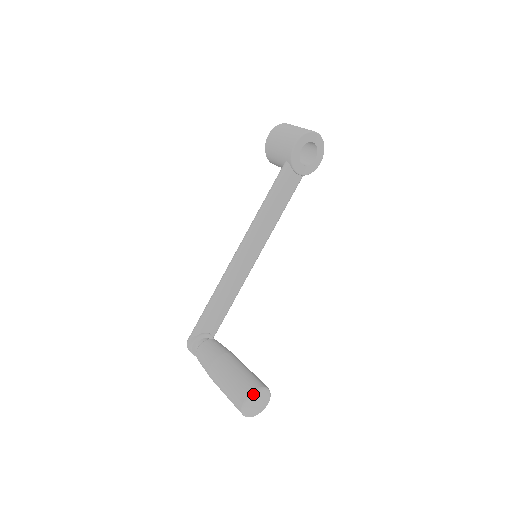
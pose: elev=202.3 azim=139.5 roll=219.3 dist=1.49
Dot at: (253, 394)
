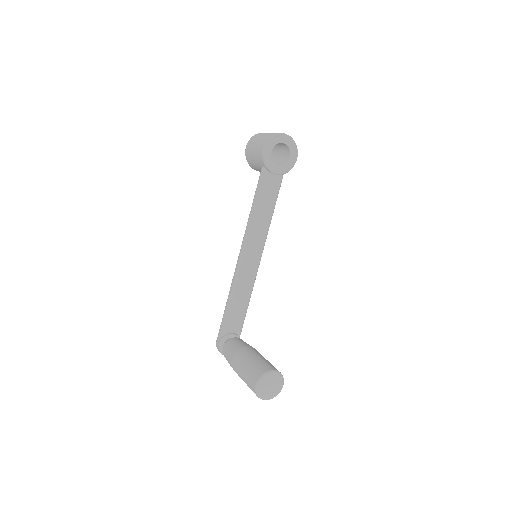
Dot at: (262, 378)
